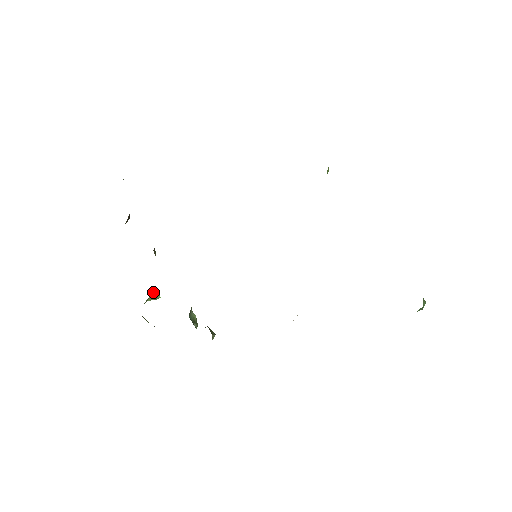
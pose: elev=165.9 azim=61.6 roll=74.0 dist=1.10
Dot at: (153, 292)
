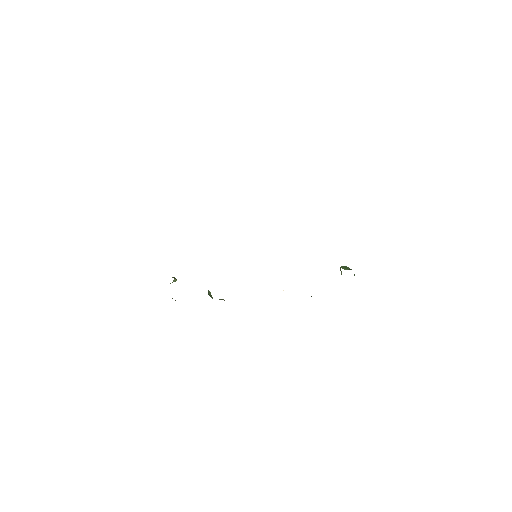
Dot at: (174, 279)
